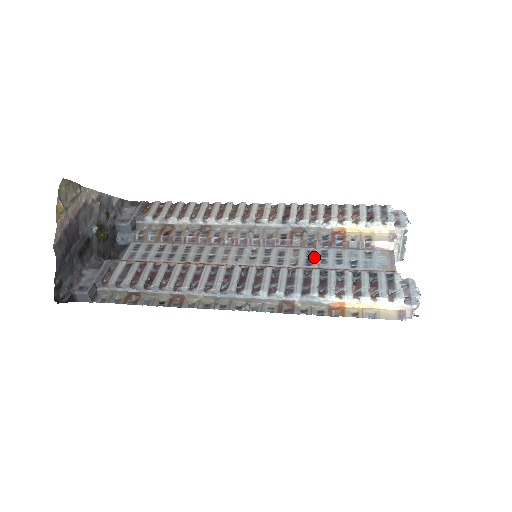
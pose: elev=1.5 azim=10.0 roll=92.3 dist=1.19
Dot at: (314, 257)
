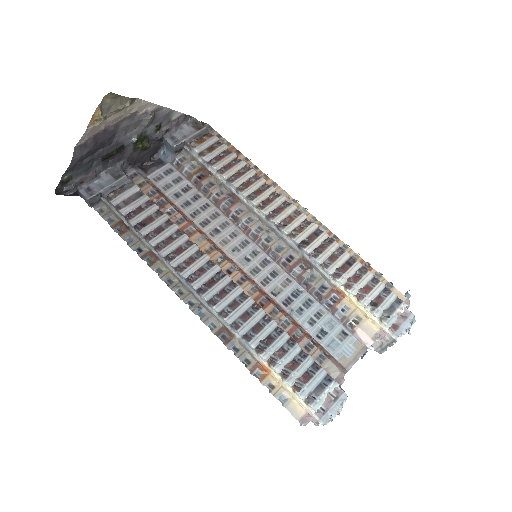
Dot at: (296, 300)
